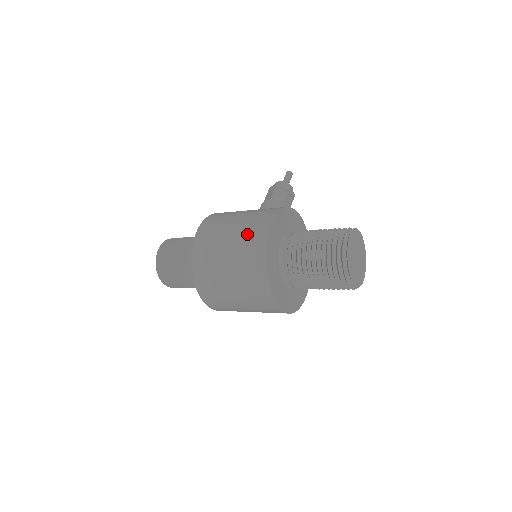
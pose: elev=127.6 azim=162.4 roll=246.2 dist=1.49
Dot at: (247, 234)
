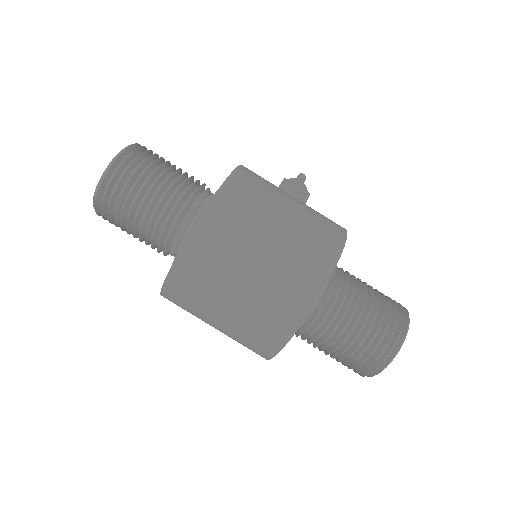
Dot at: (310, 235)
